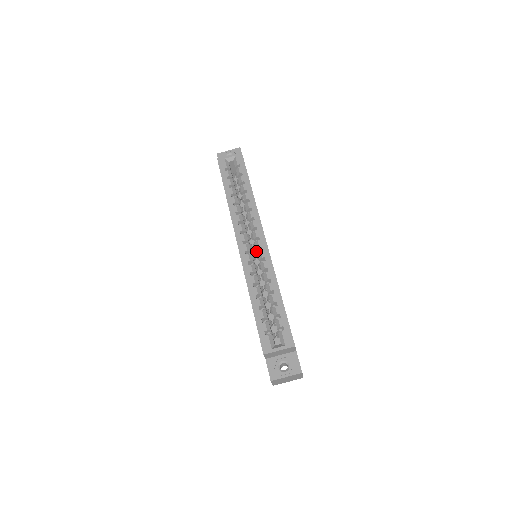
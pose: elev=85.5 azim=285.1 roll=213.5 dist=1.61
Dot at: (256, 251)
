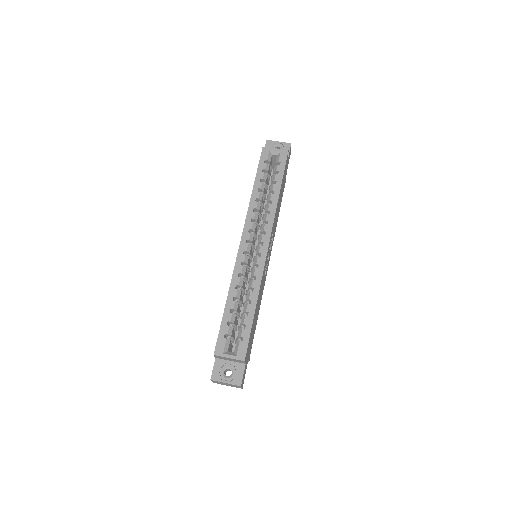
Dot at: occluded
